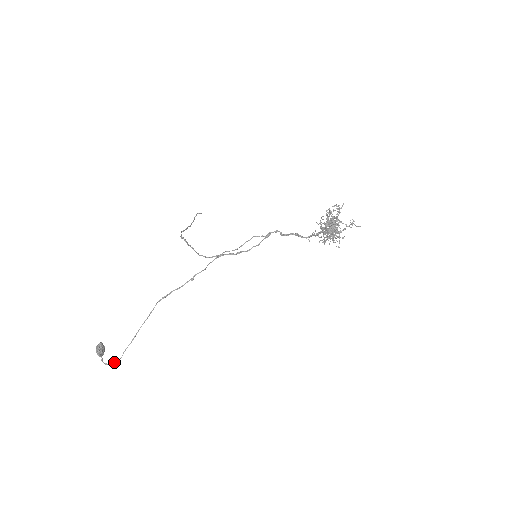
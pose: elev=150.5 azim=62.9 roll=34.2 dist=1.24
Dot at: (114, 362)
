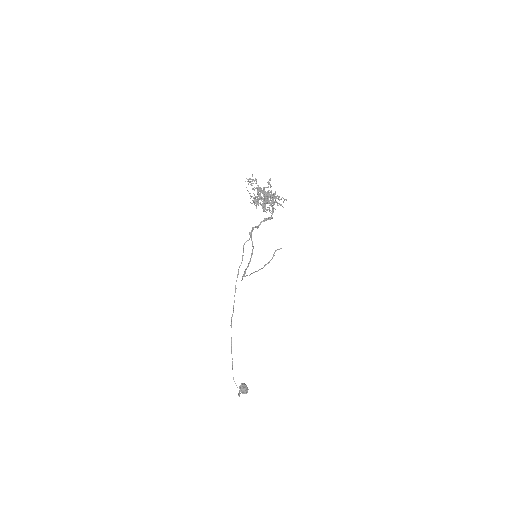
Dot at: (239, 392)
